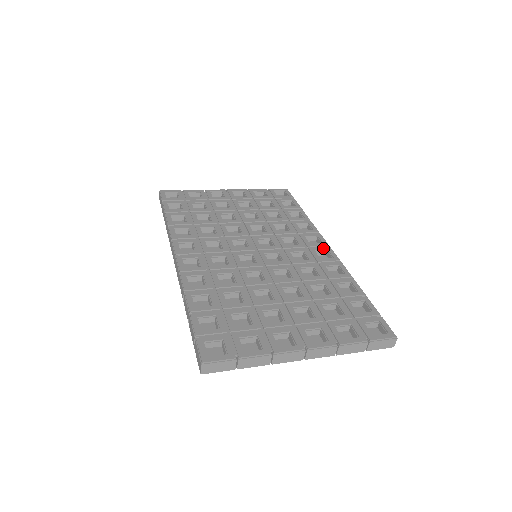
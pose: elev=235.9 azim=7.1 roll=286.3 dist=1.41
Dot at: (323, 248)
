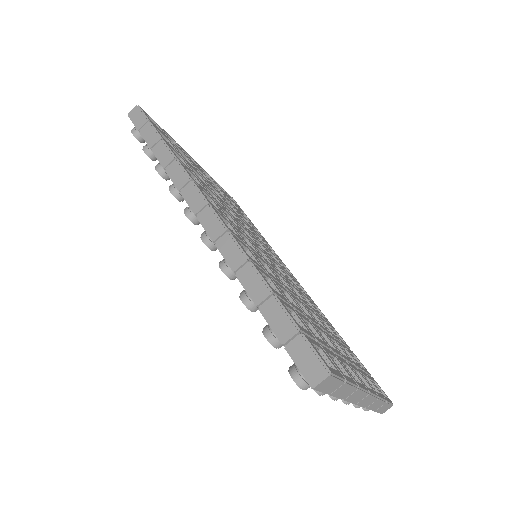
Dot at: (298, 282)
